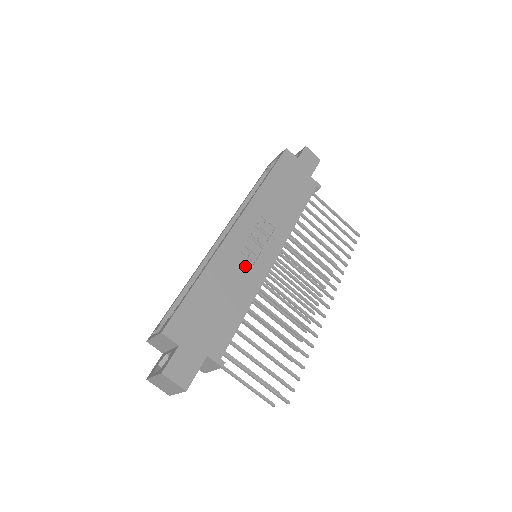
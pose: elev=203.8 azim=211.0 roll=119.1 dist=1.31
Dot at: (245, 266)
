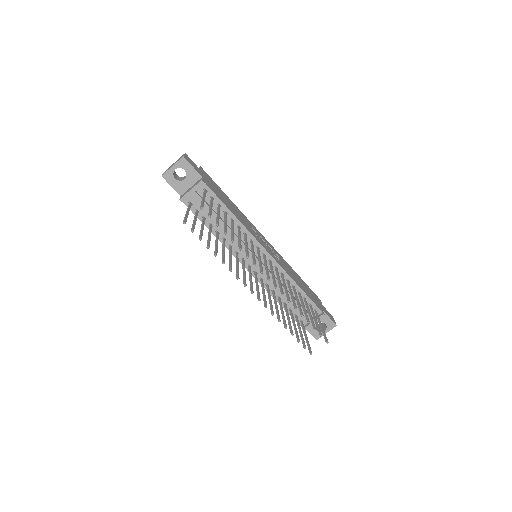
Dot at: (251, 229)
